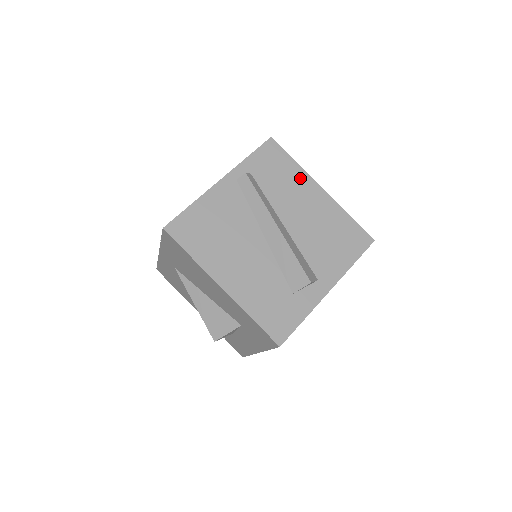
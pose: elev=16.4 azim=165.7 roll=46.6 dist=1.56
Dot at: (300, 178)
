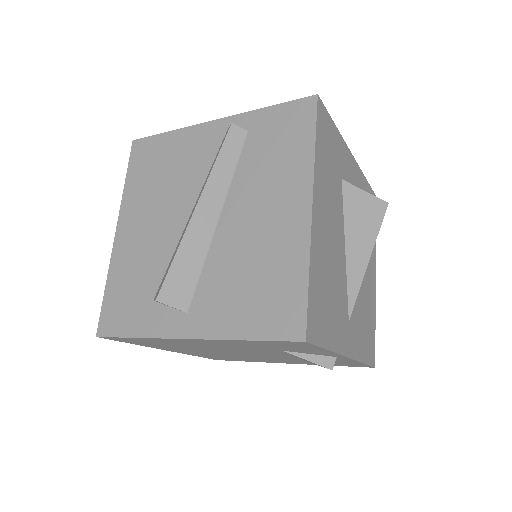
Dot at: (297, 172)
